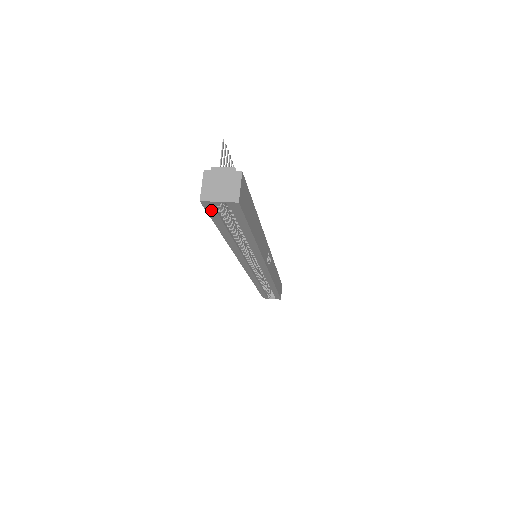
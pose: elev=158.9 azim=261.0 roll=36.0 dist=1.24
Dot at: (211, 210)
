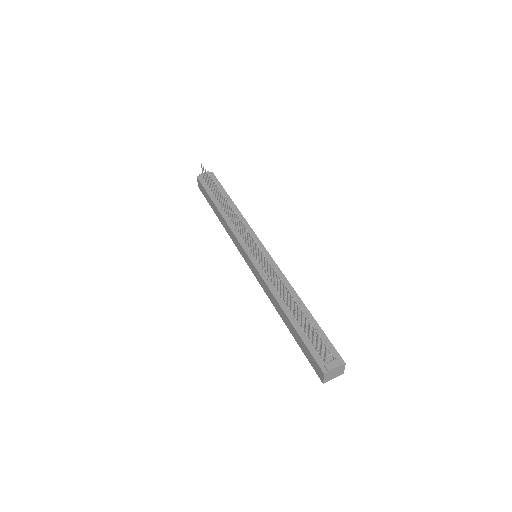
Dot at: occluded
